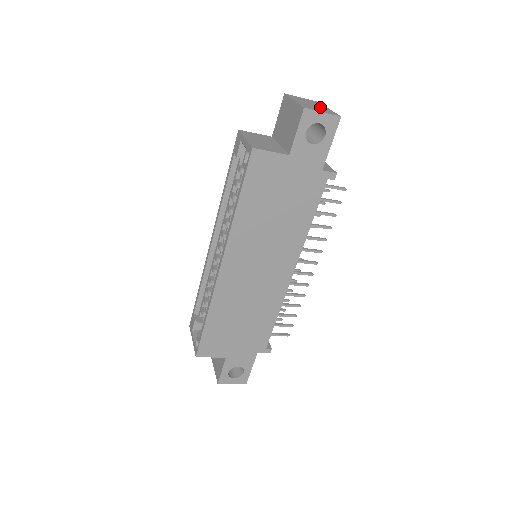
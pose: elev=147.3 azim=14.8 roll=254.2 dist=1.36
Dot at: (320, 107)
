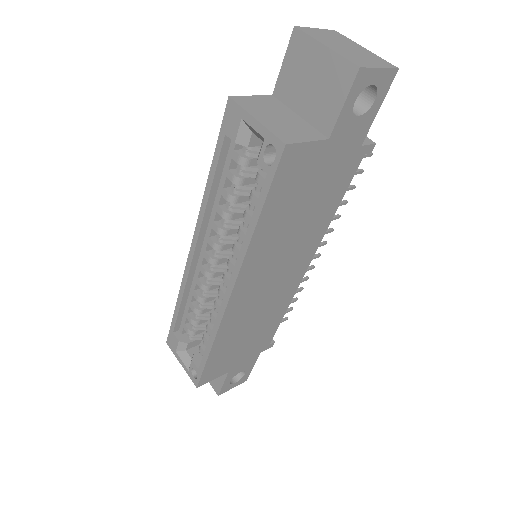
Dot at: (359, 50)
